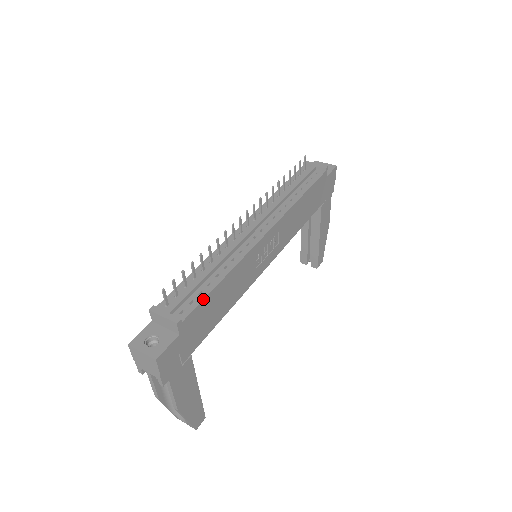
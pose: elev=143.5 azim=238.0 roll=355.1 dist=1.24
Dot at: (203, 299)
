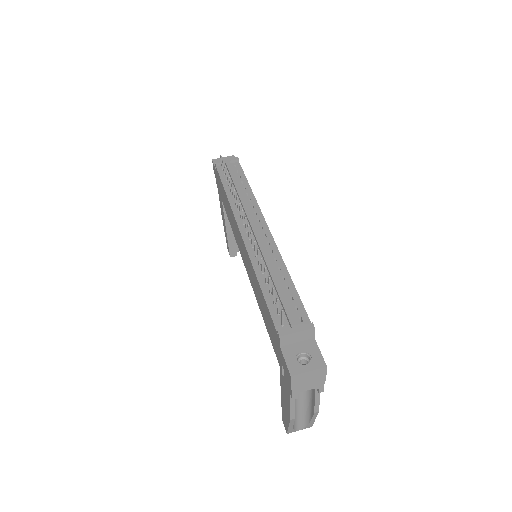
Dot at: occluded
